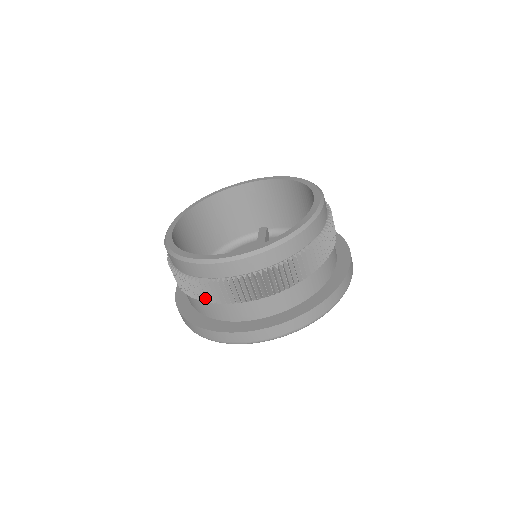
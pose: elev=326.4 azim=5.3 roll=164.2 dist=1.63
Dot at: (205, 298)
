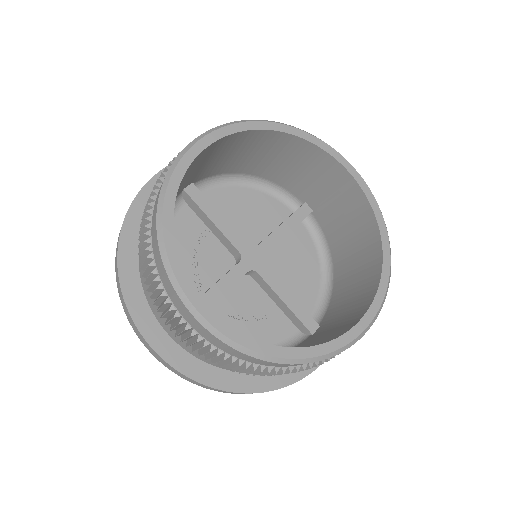
Dot at: (146, 275)
